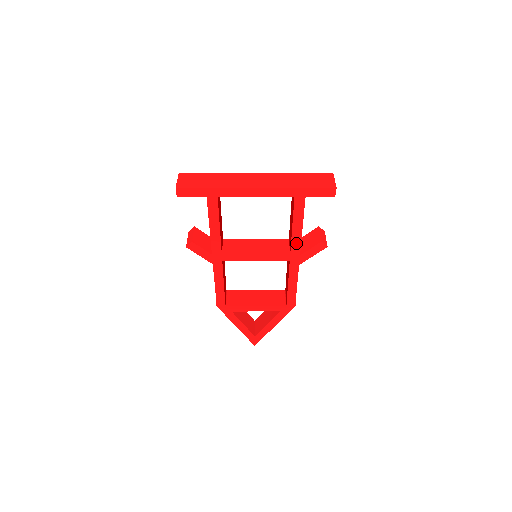
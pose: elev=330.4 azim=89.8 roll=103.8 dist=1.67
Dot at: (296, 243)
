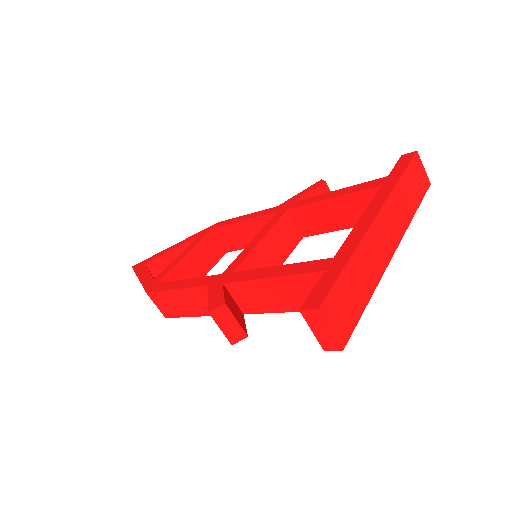
Dot at: occluded
